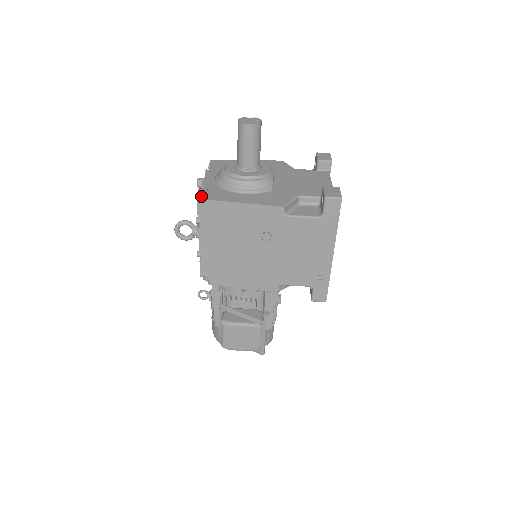
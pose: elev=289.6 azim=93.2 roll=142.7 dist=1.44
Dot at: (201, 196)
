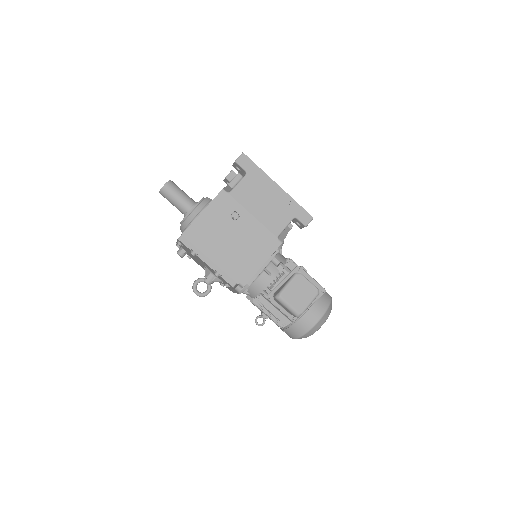
Dot at: (179, 237)
